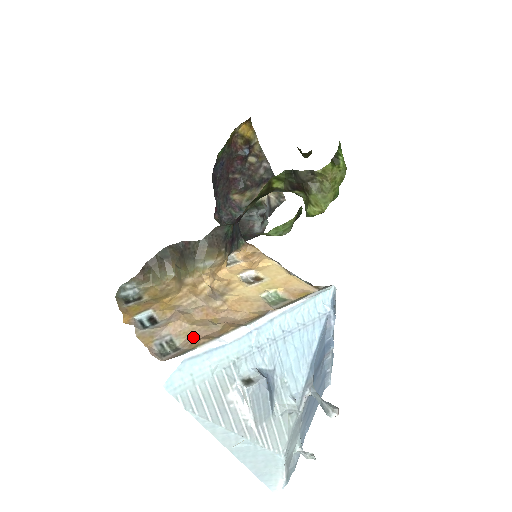
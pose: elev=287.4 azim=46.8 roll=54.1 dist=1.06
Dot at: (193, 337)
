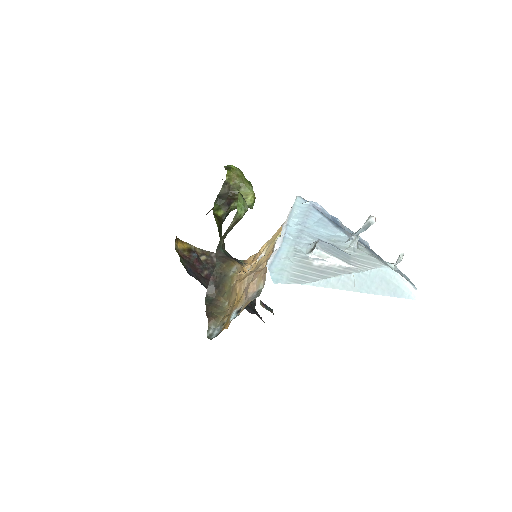
Dot at: (264, 273)
